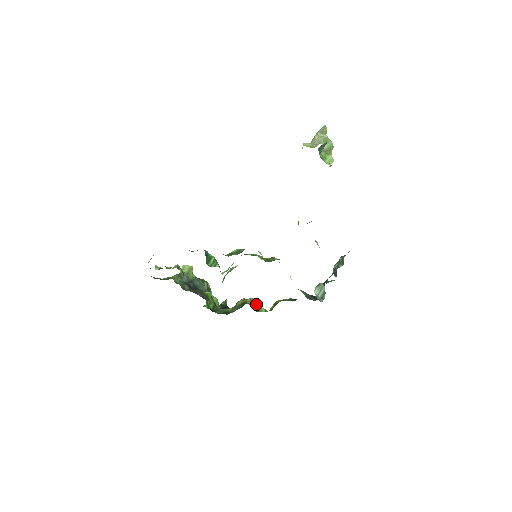
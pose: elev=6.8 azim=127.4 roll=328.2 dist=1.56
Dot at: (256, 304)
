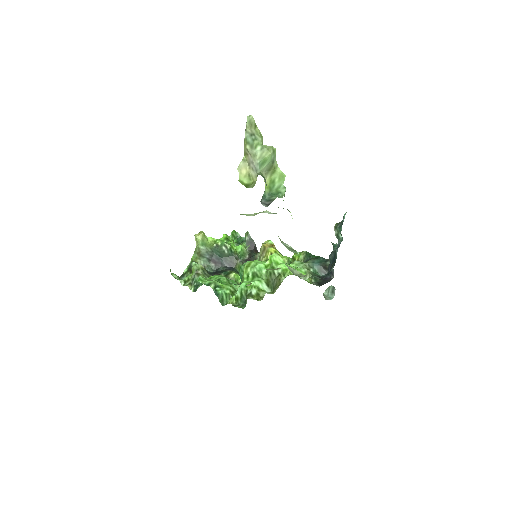
Dot at: occluded
